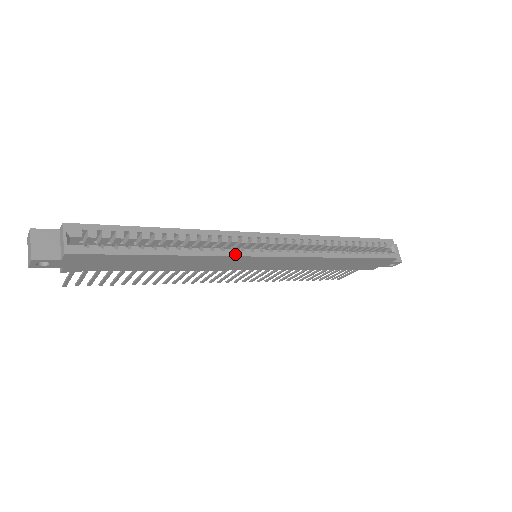
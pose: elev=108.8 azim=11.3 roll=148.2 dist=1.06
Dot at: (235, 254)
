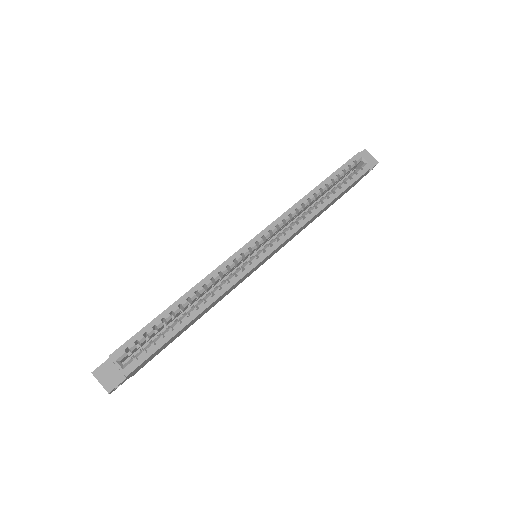
Dot at: (239, 278)
